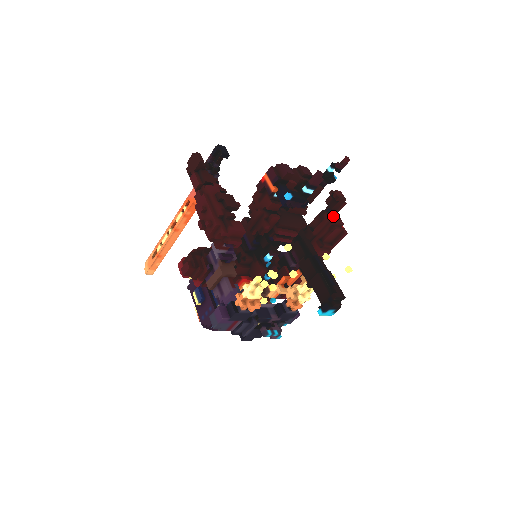
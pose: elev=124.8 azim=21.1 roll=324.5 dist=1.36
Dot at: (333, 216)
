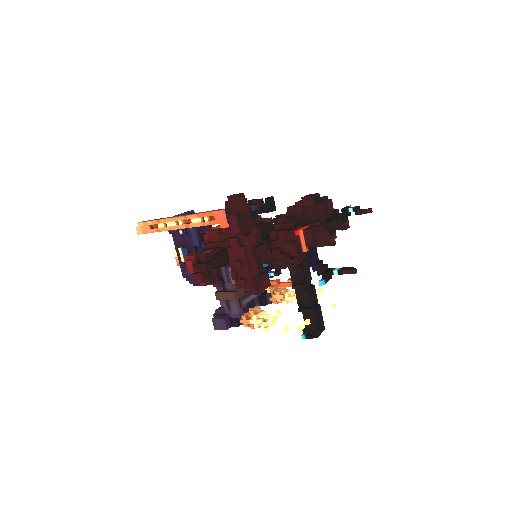
Dot at: (332, 233)
